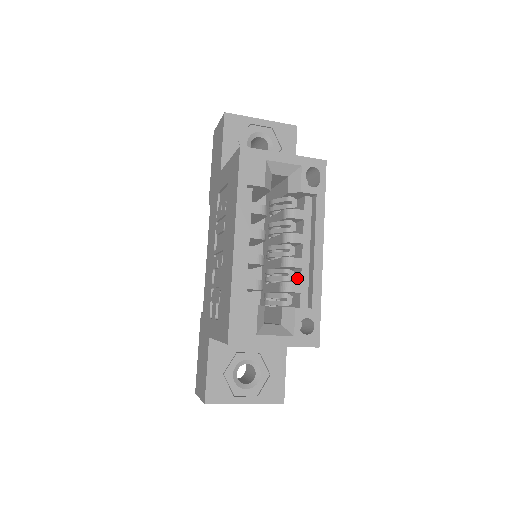
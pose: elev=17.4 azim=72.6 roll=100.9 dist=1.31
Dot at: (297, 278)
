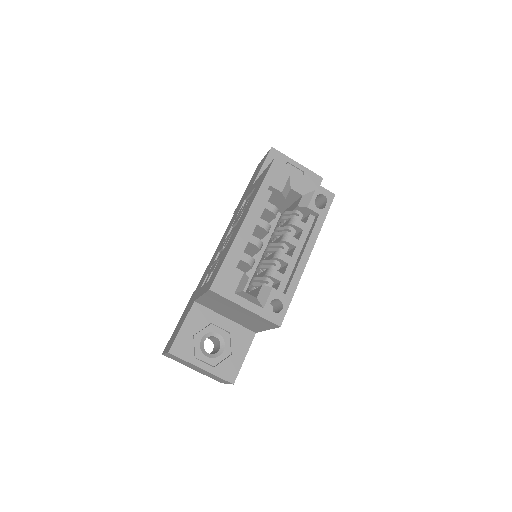
Dot at: (282, 272)
